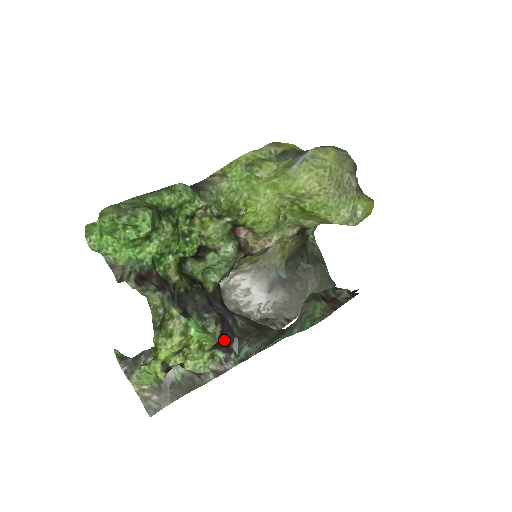
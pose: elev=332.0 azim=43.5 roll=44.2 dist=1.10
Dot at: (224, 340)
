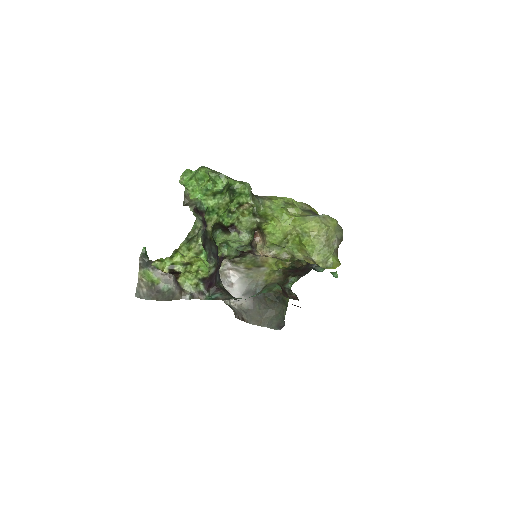
Dot at: (210, 280)
